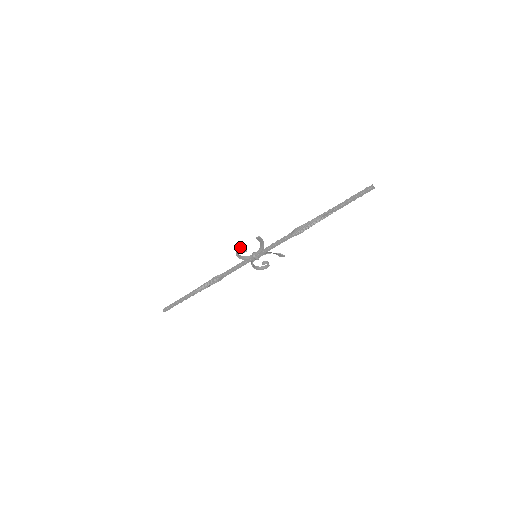
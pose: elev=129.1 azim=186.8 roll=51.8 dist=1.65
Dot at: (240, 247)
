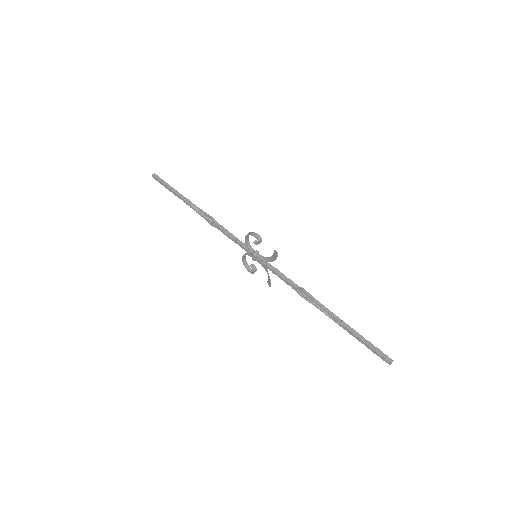
Dot at: (257, 236)
